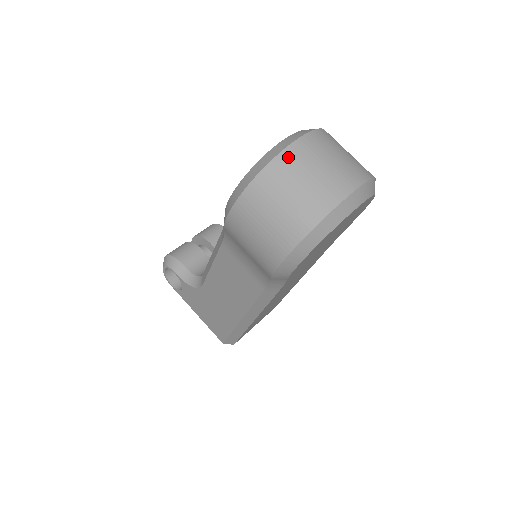
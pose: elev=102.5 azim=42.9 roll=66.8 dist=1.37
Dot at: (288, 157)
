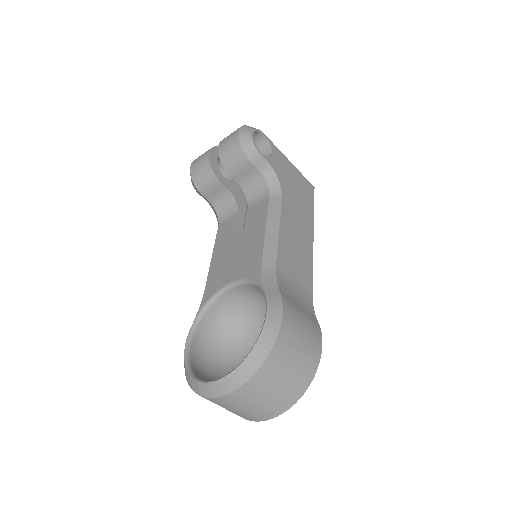
Dot at: (209, 400)
